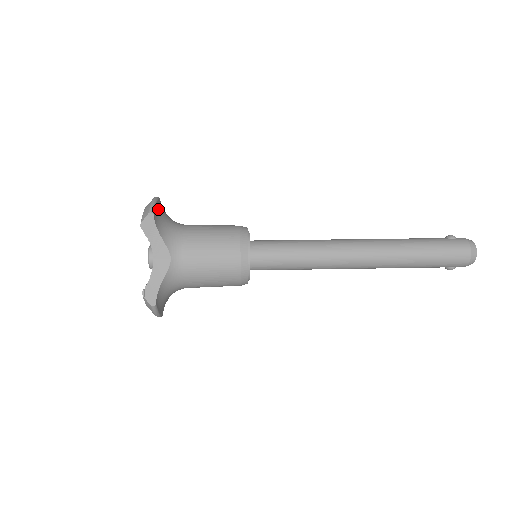
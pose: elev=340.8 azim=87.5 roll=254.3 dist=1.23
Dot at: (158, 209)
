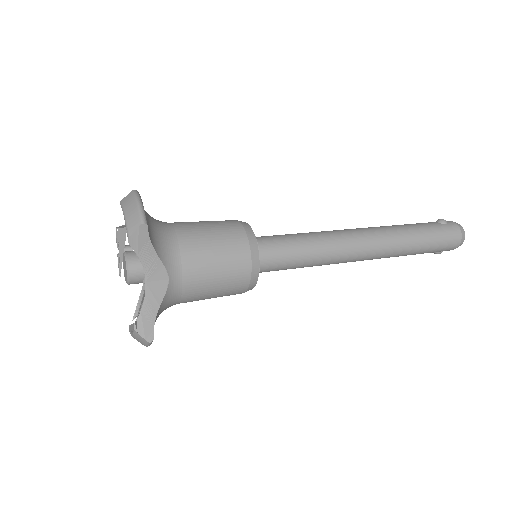
Dot at: occluded
